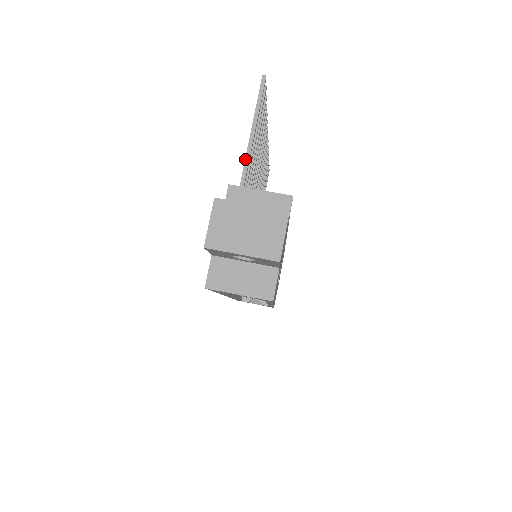
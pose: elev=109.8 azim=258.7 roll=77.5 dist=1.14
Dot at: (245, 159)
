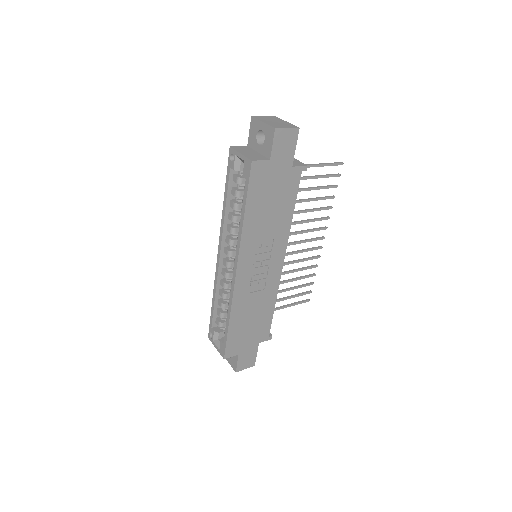
Dot at: occluded
